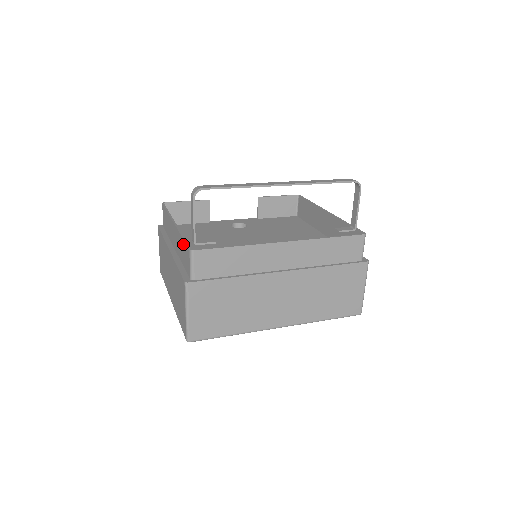
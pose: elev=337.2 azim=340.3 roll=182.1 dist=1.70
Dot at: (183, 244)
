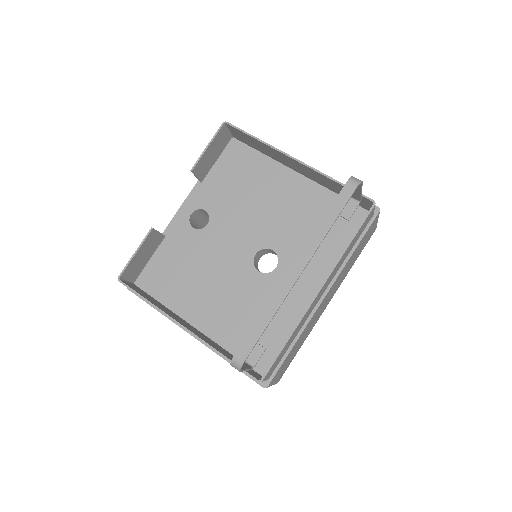
Dot at: occluded
